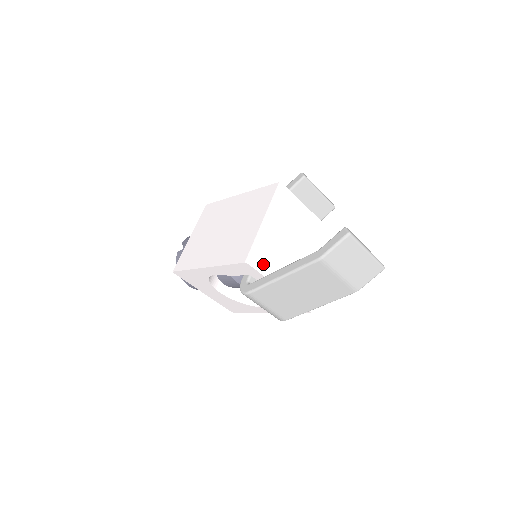
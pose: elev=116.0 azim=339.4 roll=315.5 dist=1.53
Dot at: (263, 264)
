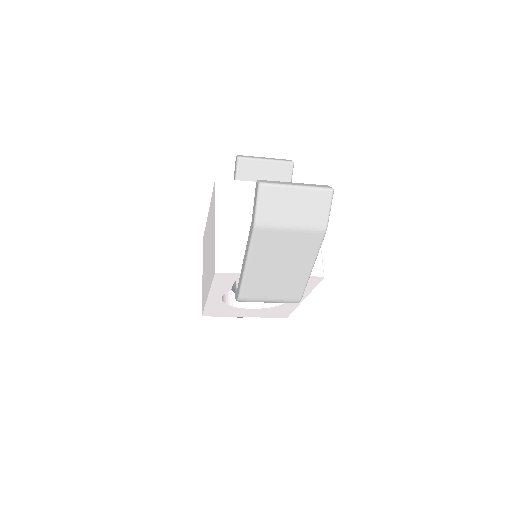
Dot at: (236, 263)
